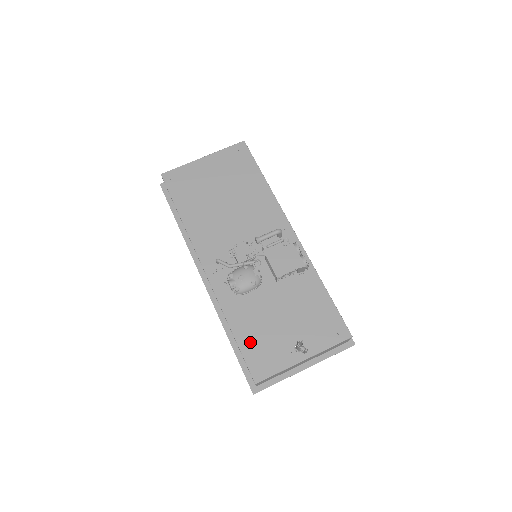
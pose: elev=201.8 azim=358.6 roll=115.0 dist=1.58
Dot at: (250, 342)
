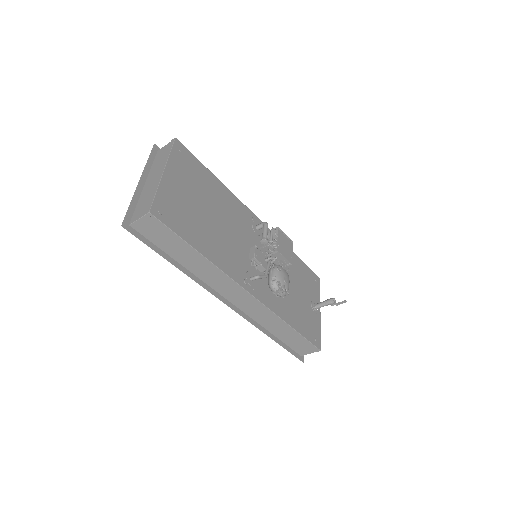
Dot at: (302, 326)
